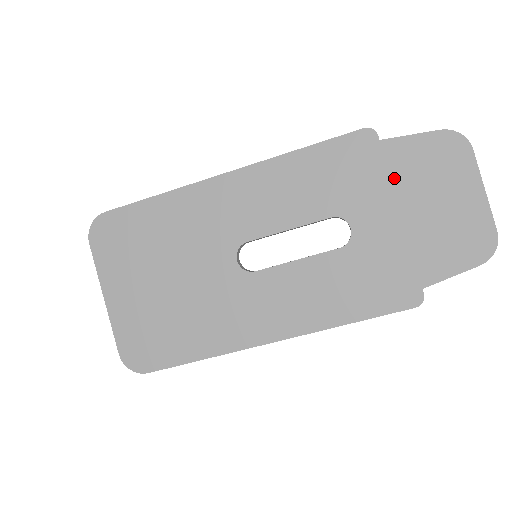
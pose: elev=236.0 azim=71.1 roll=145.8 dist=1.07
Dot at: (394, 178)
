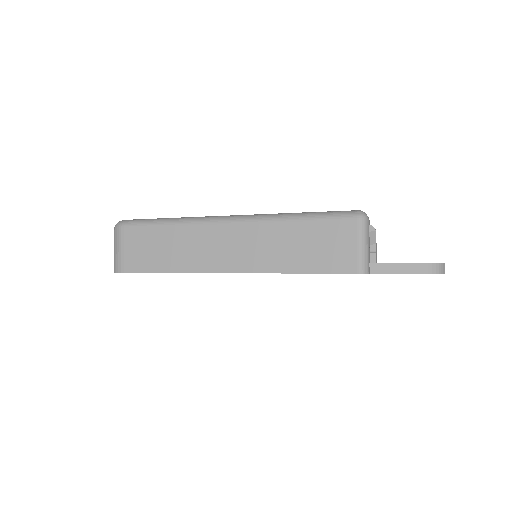
Dot at: occluded
